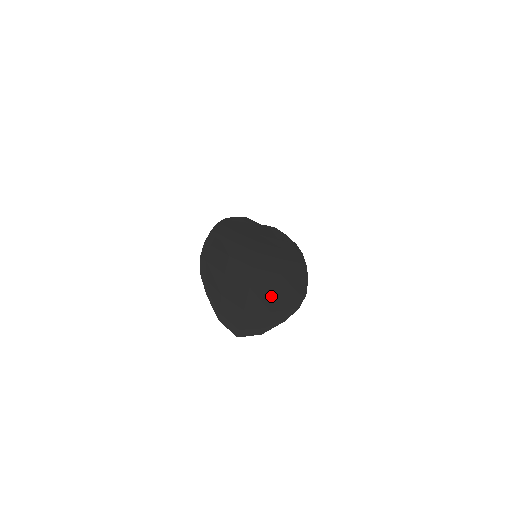
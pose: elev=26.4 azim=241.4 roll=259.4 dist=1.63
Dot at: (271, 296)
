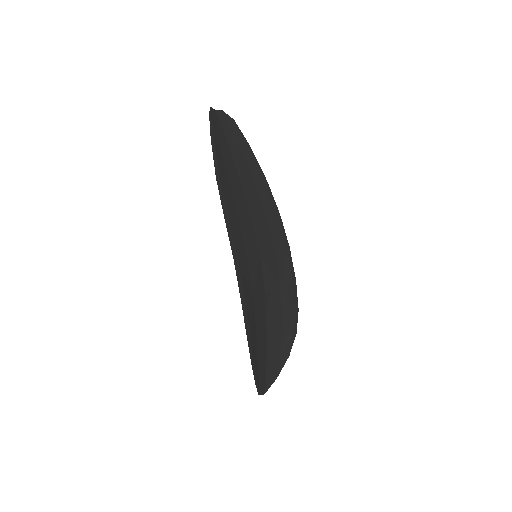
Dot at: (280, 329)
